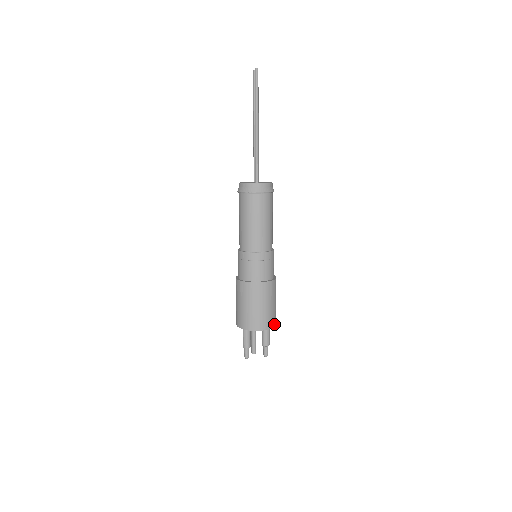
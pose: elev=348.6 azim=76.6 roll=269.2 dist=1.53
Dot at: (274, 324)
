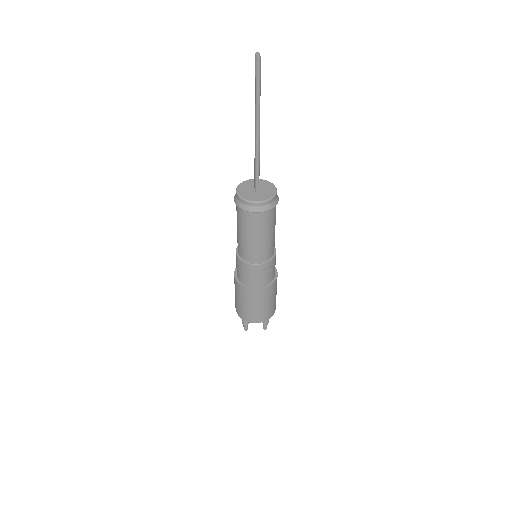
Dot at: (272, 314)
